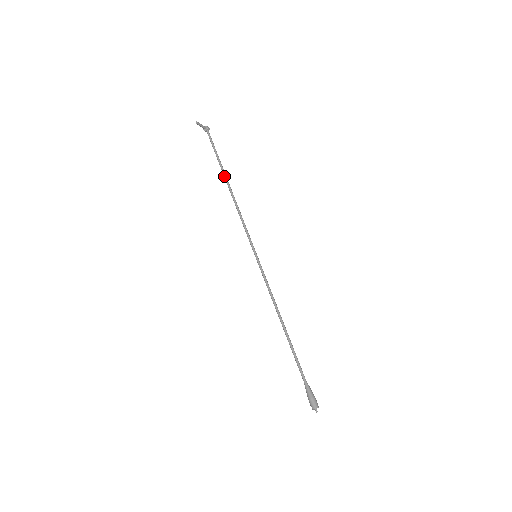
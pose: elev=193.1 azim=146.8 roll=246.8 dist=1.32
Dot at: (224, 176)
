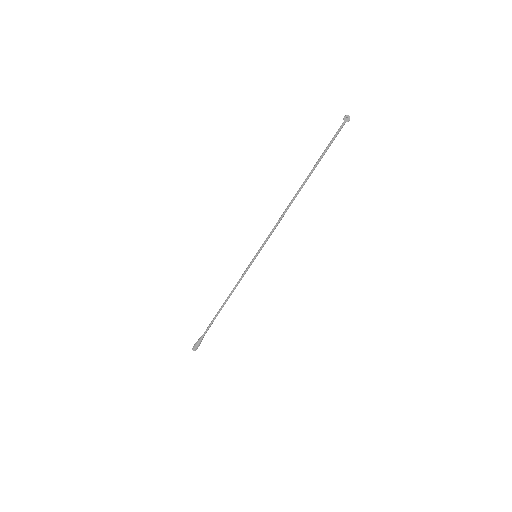
Dot at: (306, 179)
